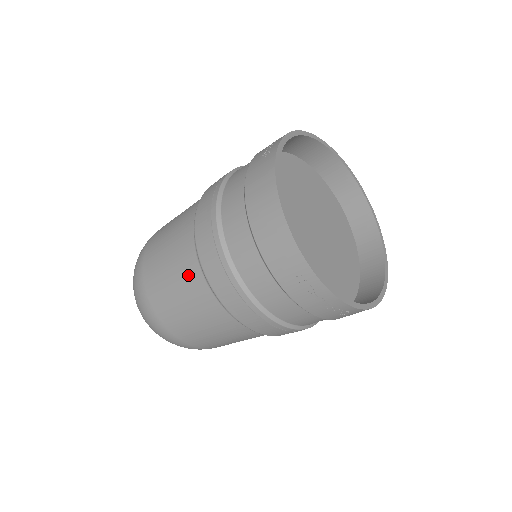
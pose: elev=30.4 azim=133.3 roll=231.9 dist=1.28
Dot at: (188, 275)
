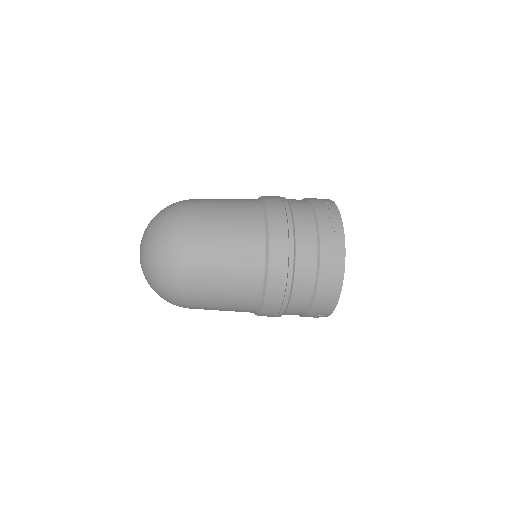
Dot at: (247, 285)
